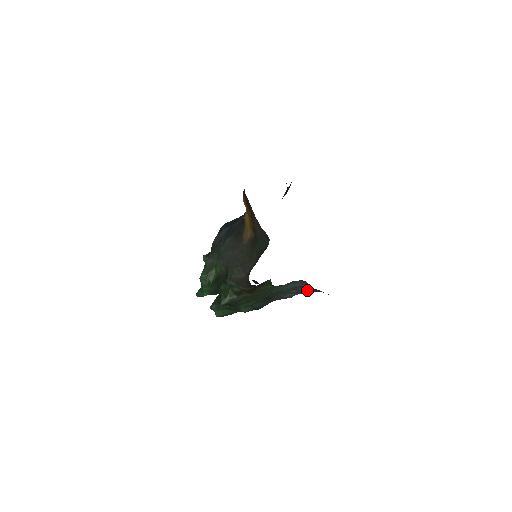
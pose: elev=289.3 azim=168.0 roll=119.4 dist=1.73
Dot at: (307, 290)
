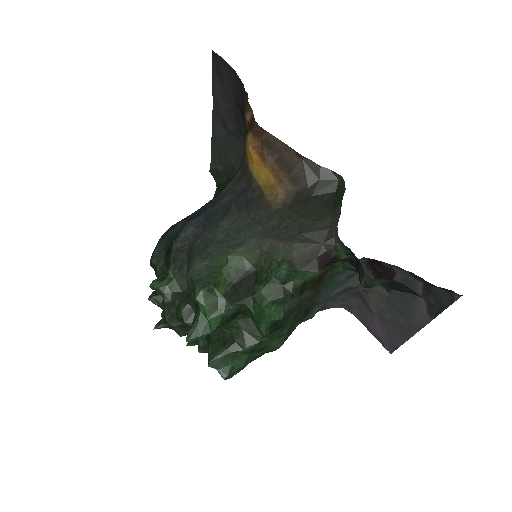
Dot at: (350, 286)
